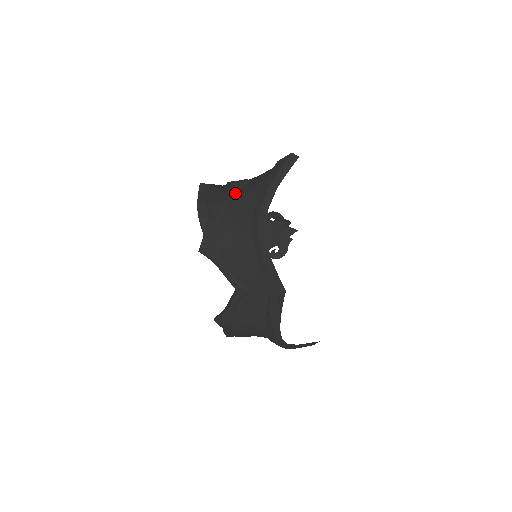
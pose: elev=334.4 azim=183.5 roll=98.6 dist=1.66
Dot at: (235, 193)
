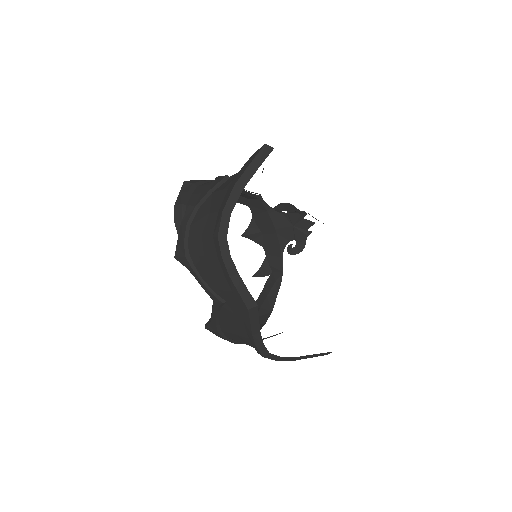
Dot at: (211, 193)
